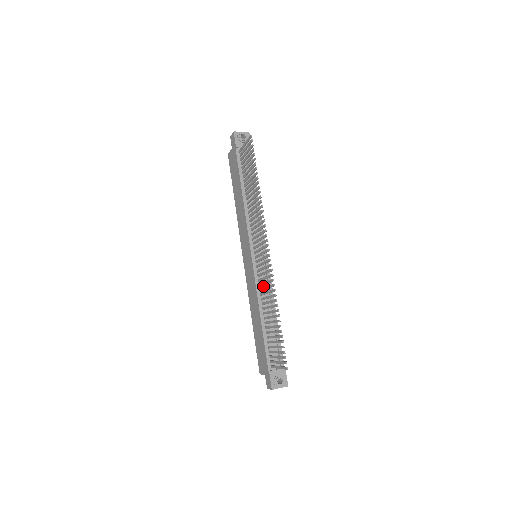
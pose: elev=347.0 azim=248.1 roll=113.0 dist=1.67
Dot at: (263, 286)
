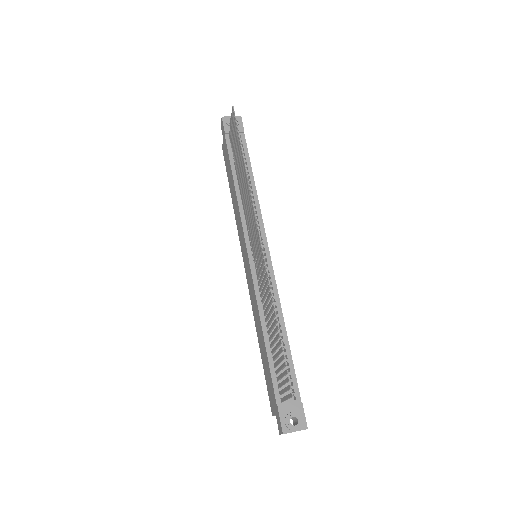
Dot at: (265, 291)
